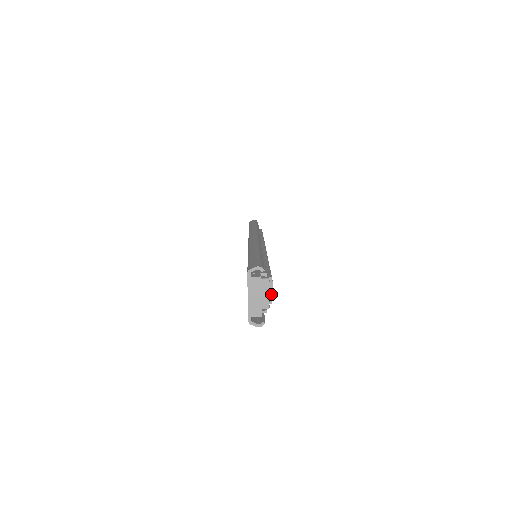
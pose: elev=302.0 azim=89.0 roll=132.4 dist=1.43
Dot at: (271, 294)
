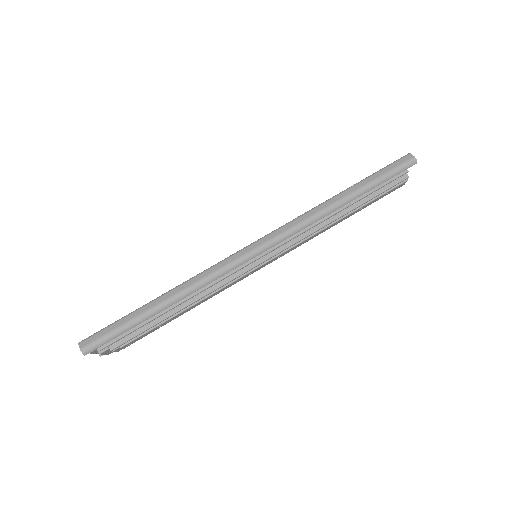
Dot at: (115, 351)
